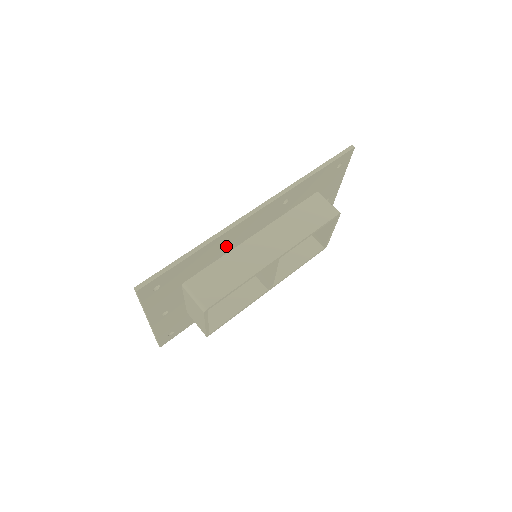
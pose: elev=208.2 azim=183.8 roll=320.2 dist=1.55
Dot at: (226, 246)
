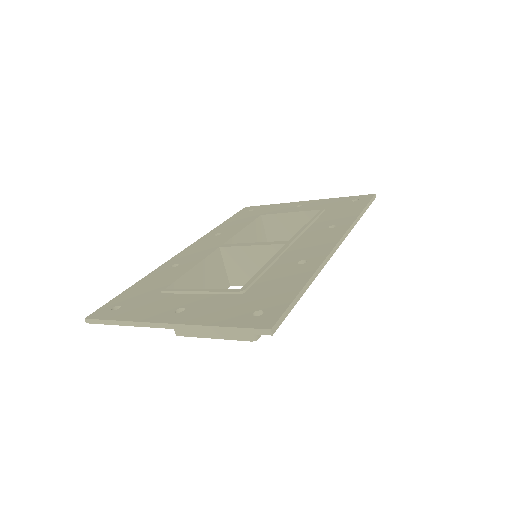
Dot at: occluded
